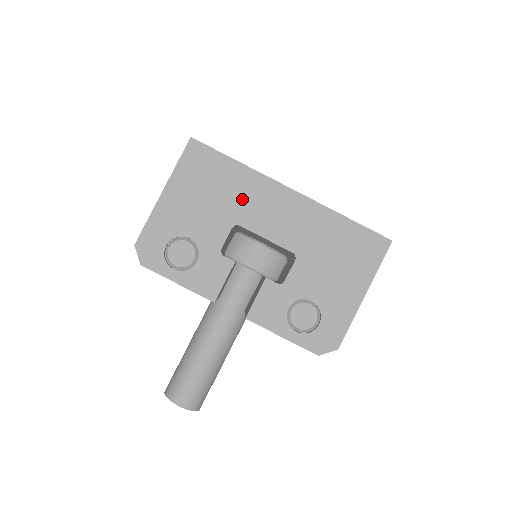
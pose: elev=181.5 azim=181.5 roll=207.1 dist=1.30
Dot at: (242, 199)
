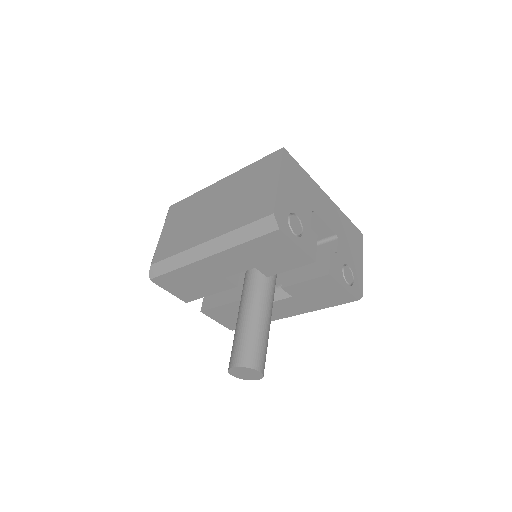
Dot at: (311, 195)
